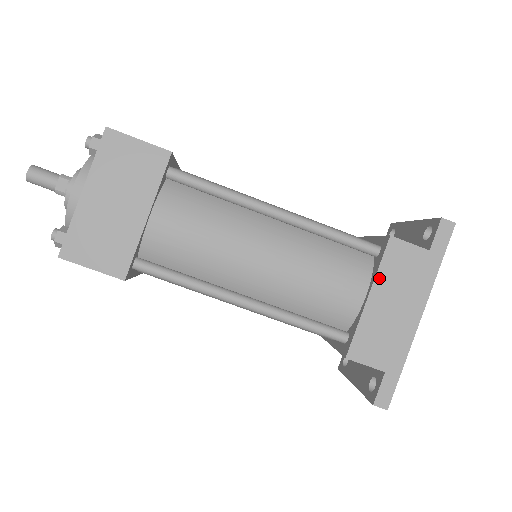
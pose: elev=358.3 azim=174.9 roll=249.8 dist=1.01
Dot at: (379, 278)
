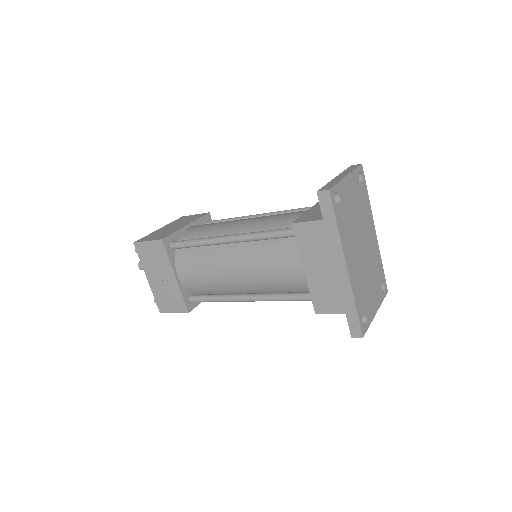
Dot at: (303, 255)
